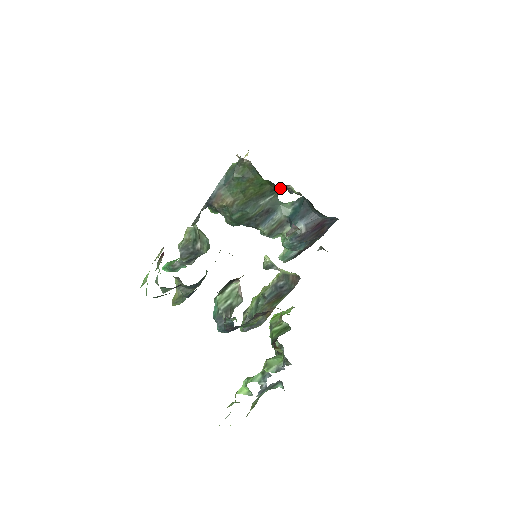
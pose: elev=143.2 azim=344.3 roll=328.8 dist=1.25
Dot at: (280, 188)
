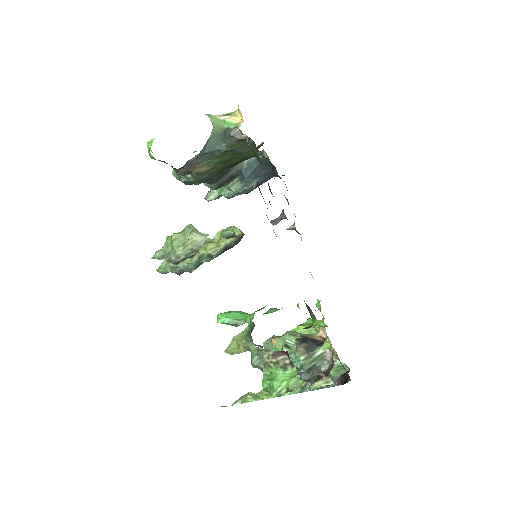
Dot at: occluded
